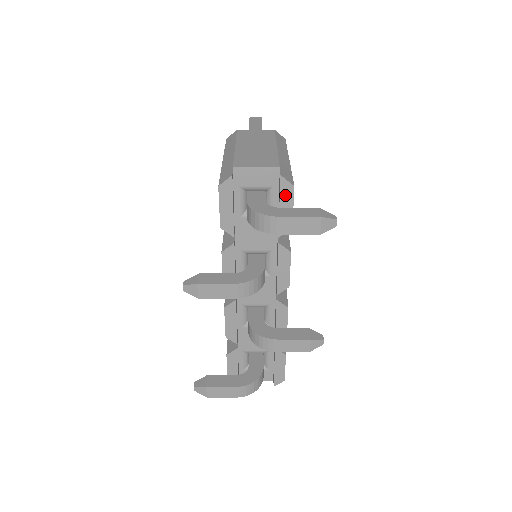
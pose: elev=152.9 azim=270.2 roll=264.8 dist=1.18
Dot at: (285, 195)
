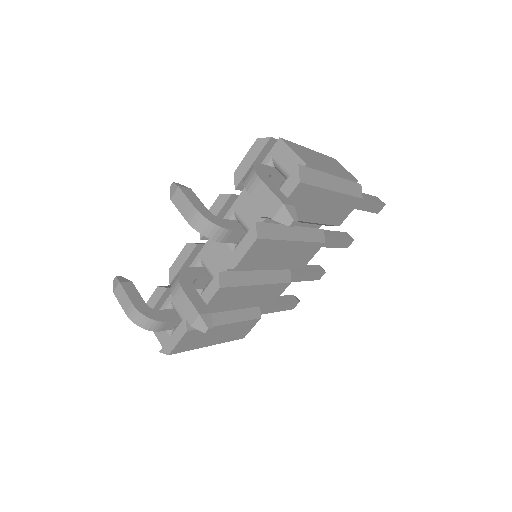
Dot at: (289, 184)
